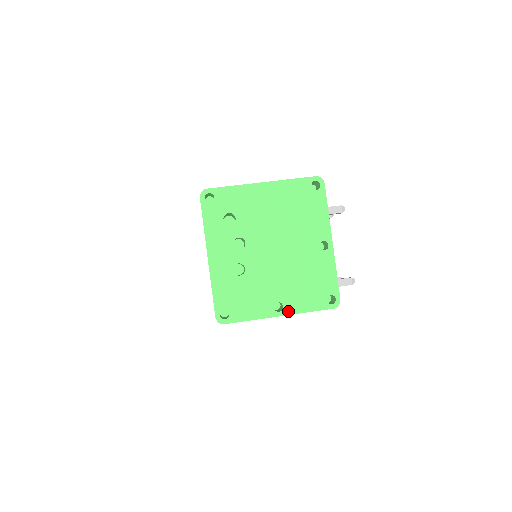
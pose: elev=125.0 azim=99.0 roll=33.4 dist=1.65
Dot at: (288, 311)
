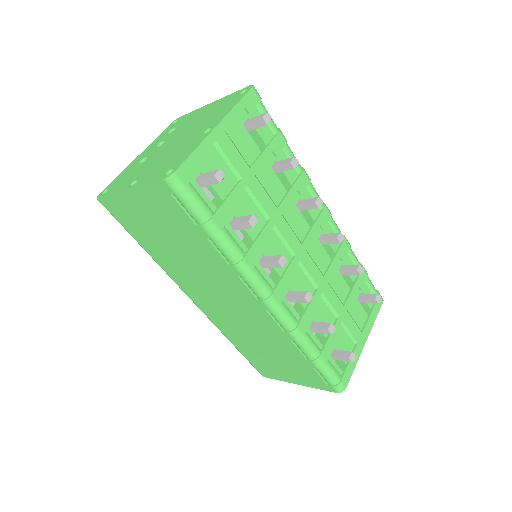
Dot at: (135, 185)
